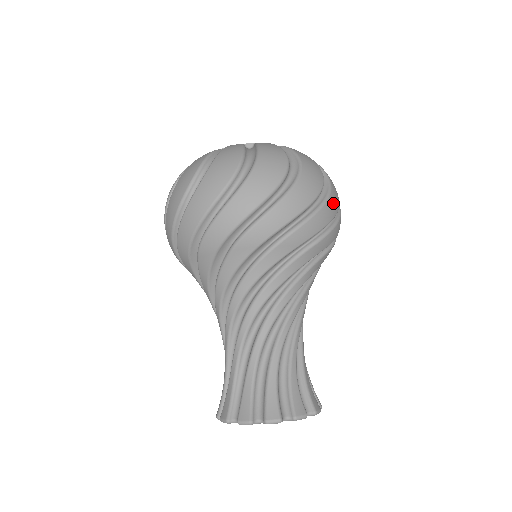
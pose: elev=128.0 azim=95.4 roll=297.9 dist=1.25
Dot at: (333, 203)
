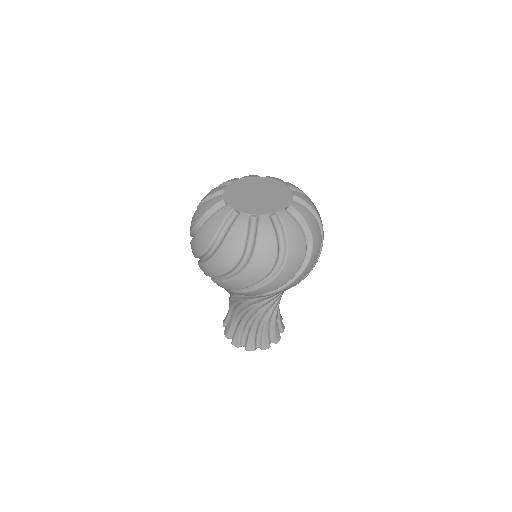
Dot at: (309, 267)
